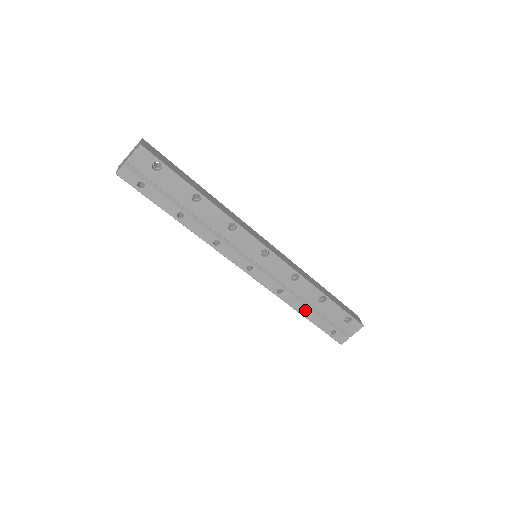
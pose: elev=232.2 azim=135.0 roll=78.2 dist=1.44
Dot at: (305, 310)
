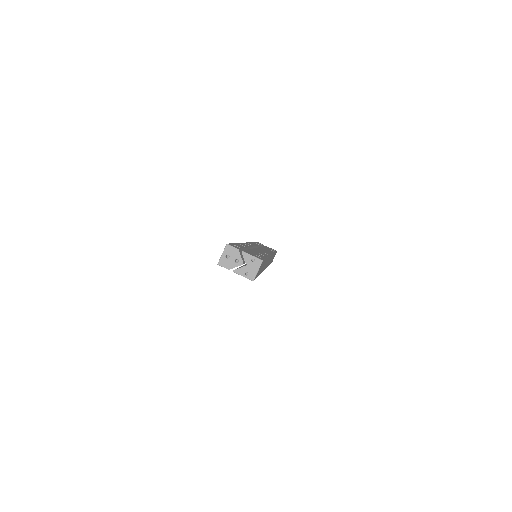
Dot at: occluded
